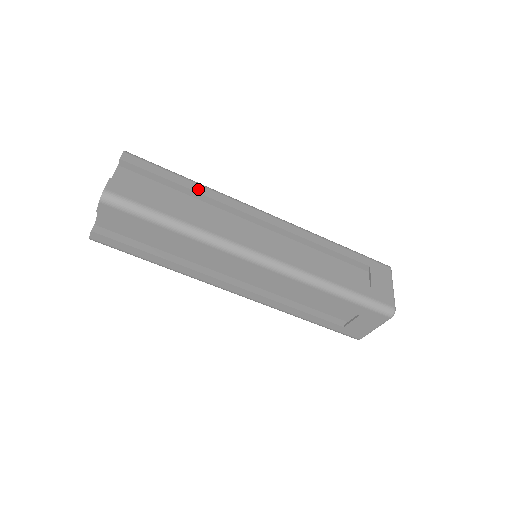
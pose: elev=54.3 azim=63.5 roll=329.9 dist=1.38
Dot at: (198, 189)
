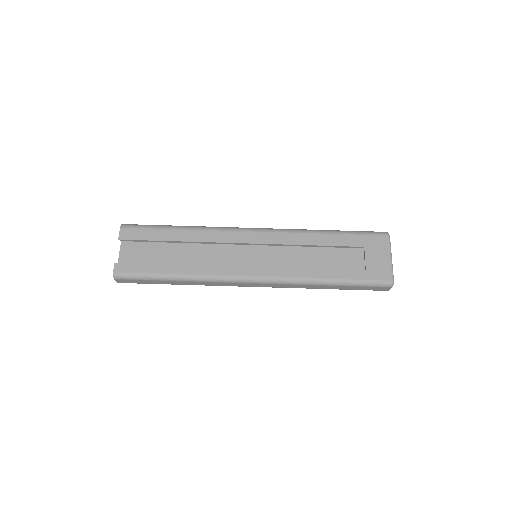
Dot at: occluded
